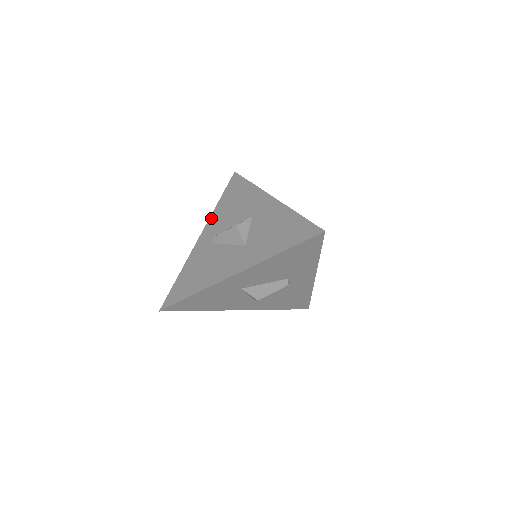
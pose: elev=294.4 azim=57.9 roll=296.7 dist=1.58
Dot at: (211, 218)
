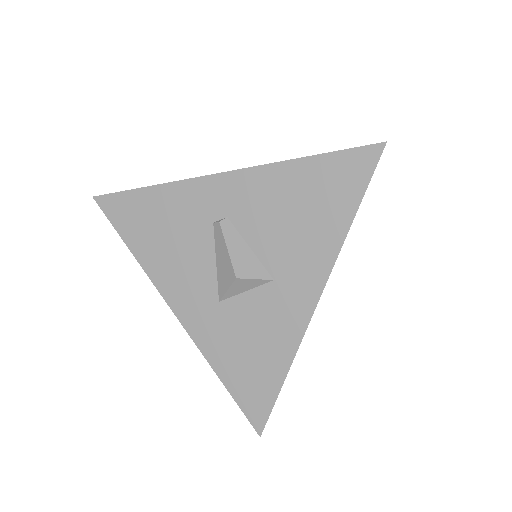
Dot at: (261, 171)
